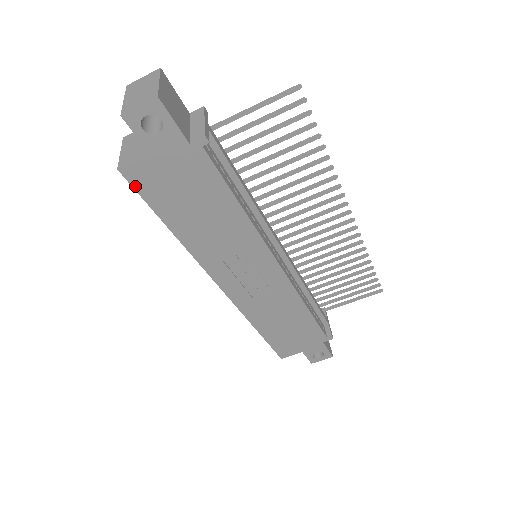
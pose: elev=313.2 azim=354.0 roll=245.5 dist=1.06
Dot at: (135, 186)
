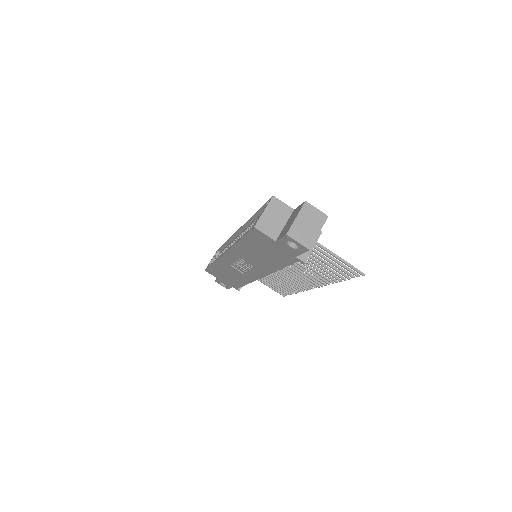
Dot at: (251, 232)
